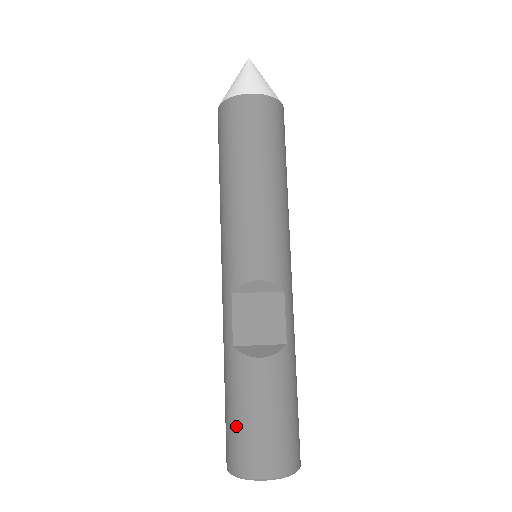
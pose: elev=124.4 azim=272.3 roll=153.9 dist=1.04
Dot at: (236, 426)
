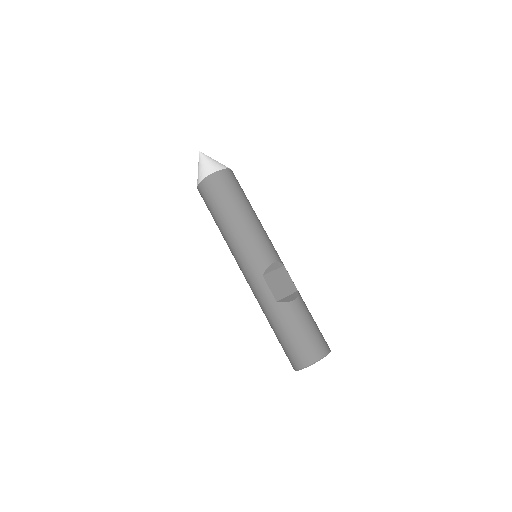
Dot at: (298, 340)
